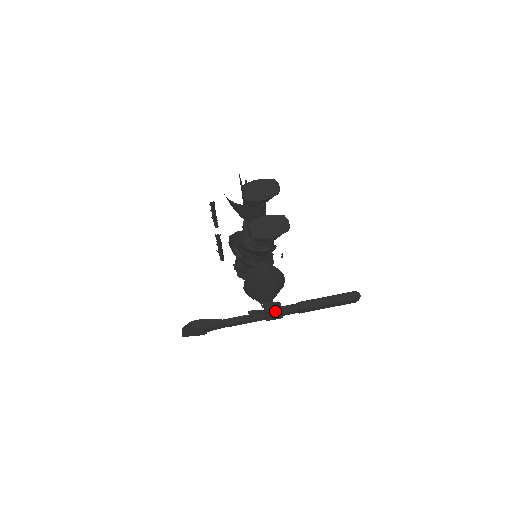
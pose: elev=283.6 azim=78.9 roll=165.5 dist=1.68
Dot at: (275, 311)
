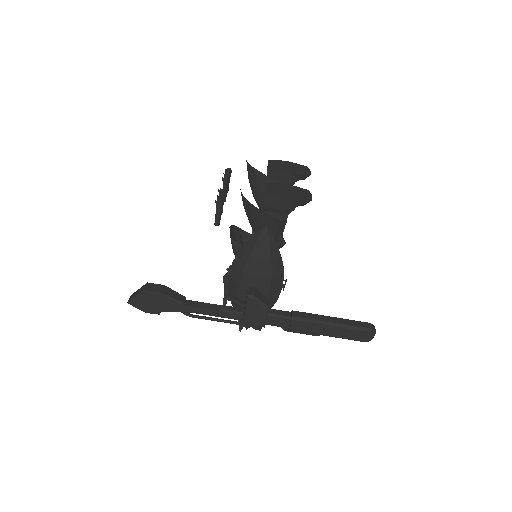
Dot at: (260, 302)
